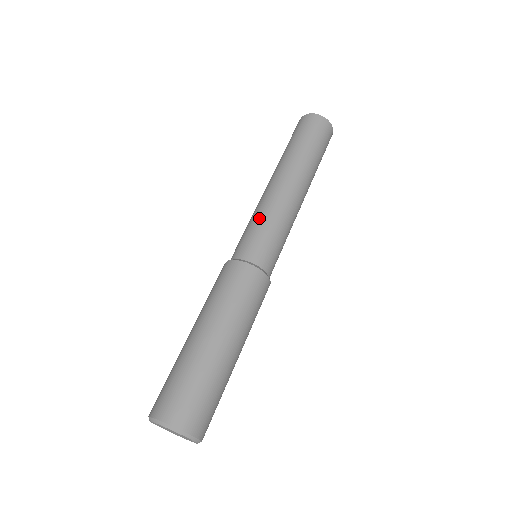
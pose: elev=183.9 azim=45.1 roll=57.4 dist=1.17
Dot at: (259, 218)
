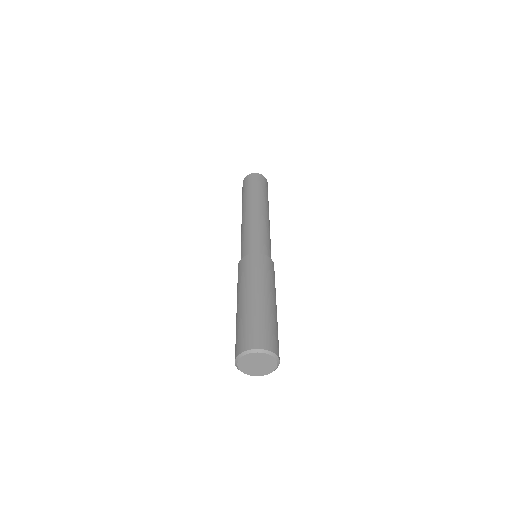
Dot at: (260, 230)
